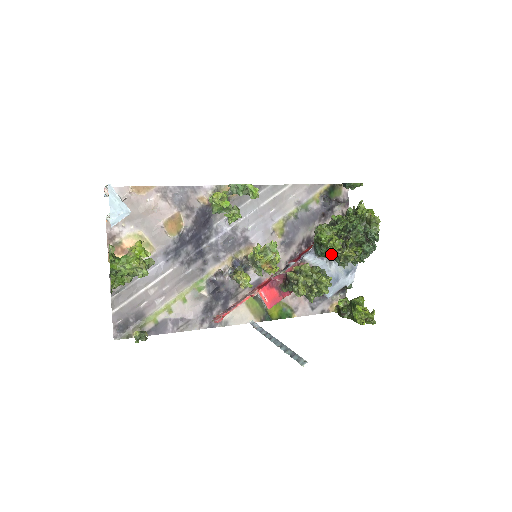
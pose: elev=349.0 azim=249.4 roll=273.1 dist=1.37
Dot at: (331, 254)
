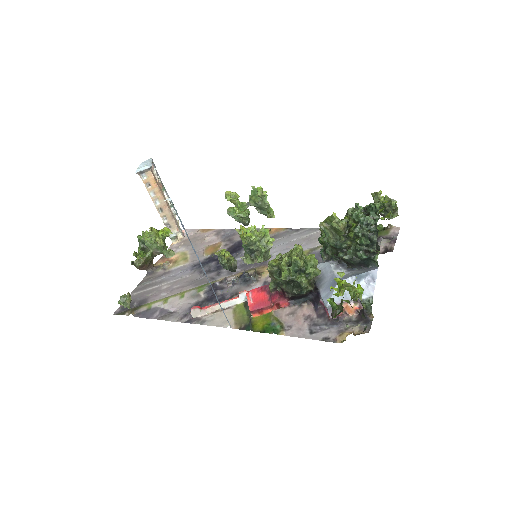
Dot at: occluded
